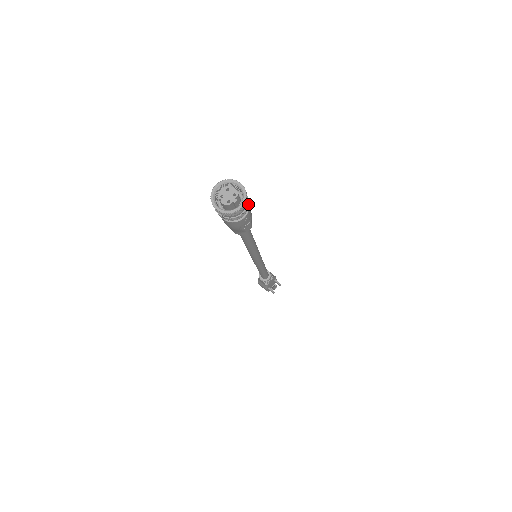
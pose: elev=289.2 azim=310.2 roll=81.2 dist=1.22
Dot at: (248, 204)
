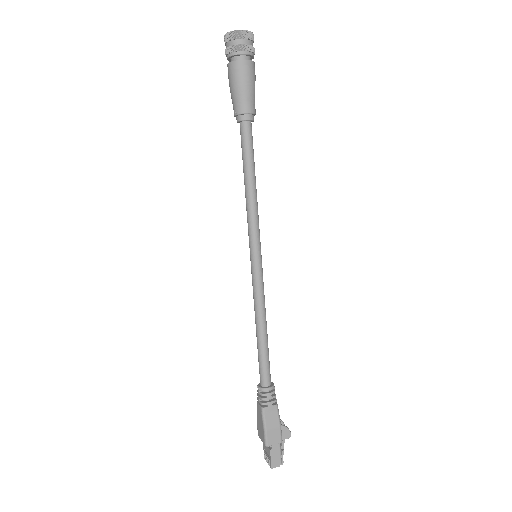
Dot at: occluded
